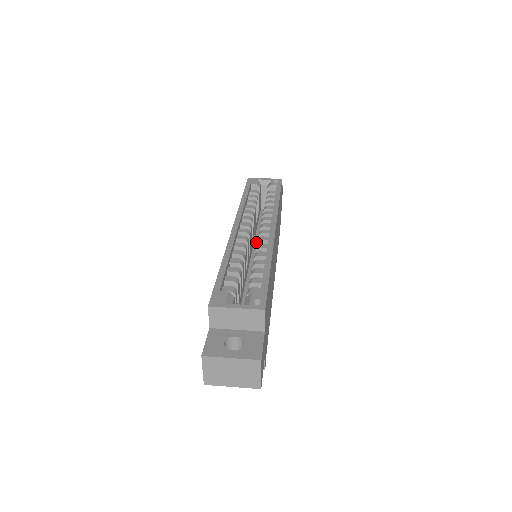
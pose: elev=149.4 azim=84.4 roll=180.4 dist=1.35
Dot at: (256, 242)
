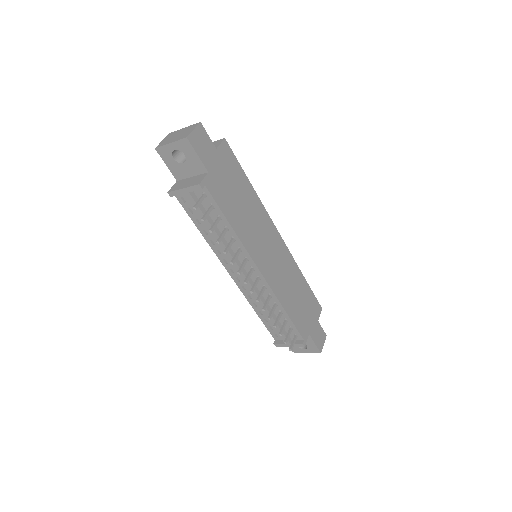
Dot at: occluded
